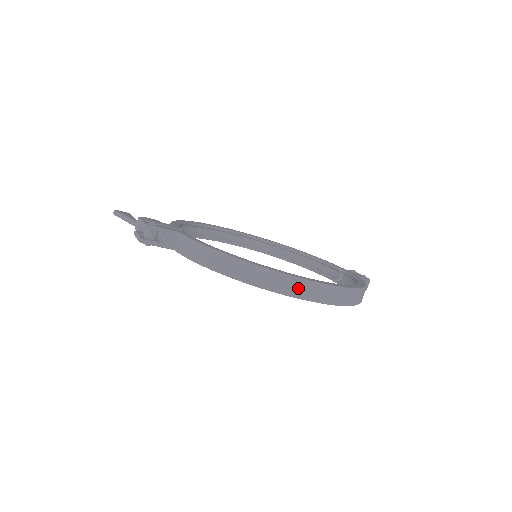
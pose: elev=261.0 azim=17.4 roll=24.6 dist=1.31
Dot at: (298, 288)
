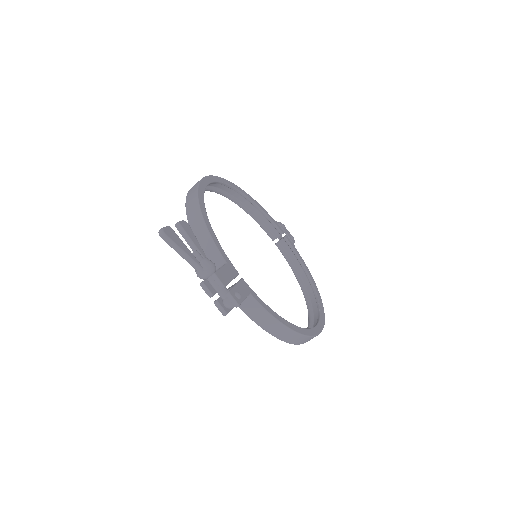
Dot at: occluded
